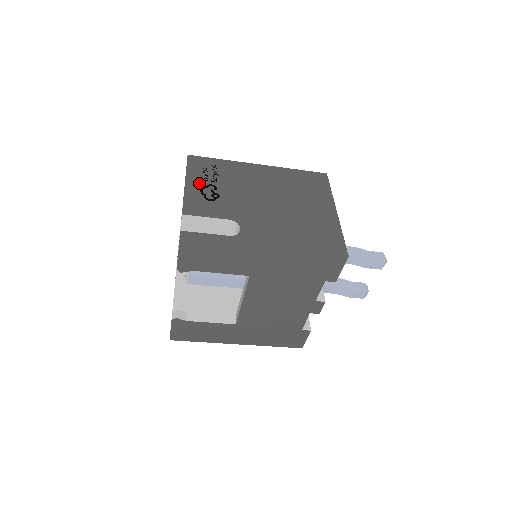
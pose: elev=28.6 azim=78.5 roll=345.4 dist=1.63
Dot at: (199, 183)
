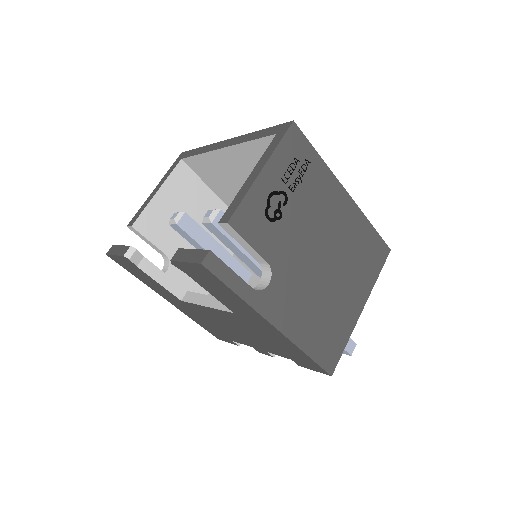
Dot at: (275, 181)
